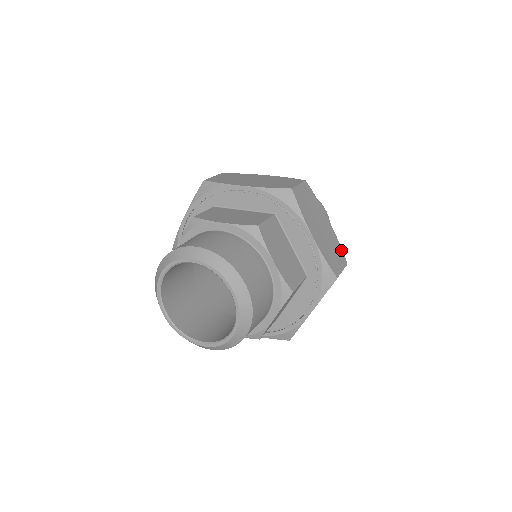
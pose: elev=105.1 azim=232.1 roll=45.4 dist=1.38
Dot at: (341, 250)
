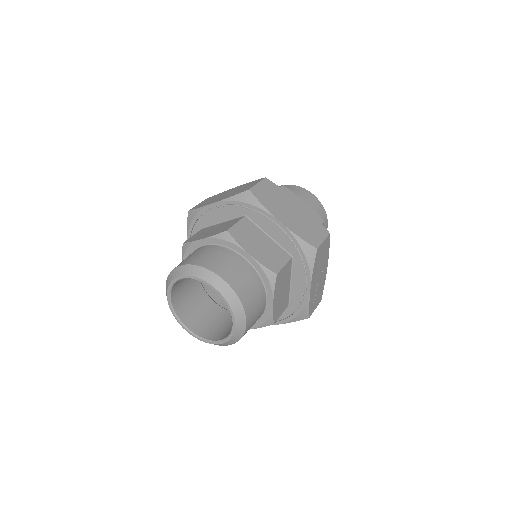
Dot at: (320, 223)
